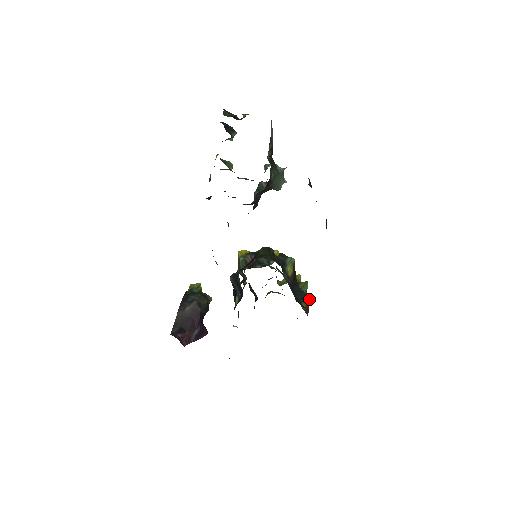
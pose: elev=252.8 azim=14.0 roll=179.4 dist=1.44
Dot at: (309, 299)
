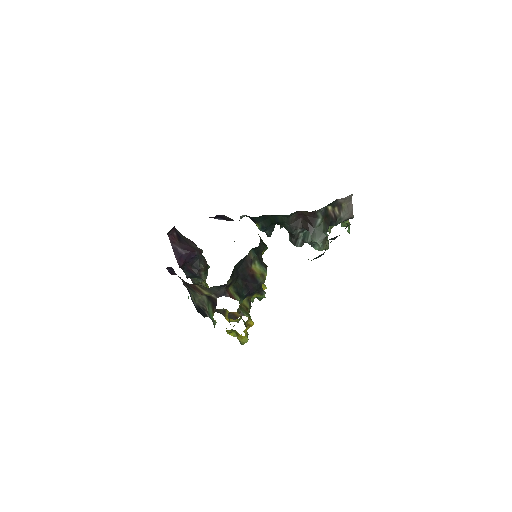
Dot at: (239, 300)
